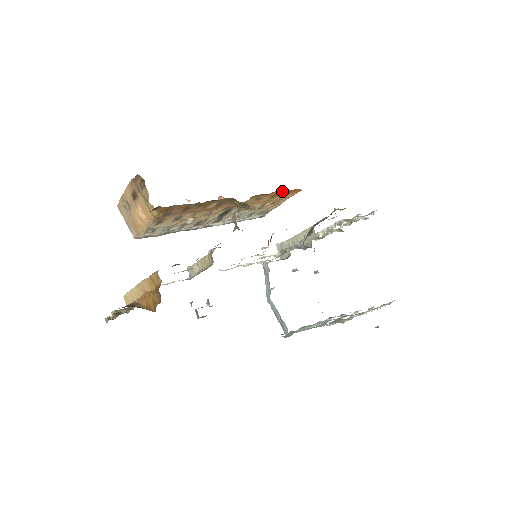
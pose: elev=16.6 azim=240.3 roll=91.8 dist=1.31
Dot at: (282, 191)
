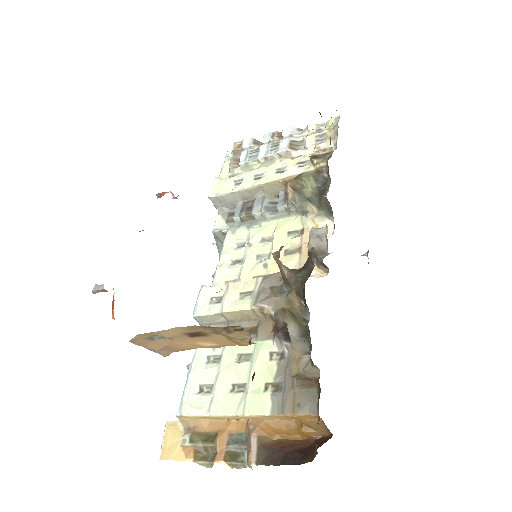
Dot at: occluded
